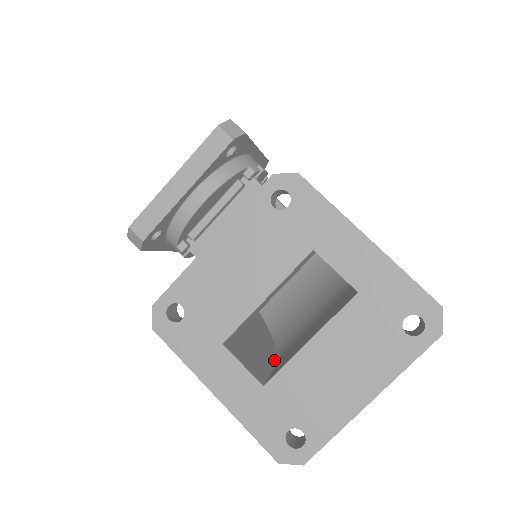
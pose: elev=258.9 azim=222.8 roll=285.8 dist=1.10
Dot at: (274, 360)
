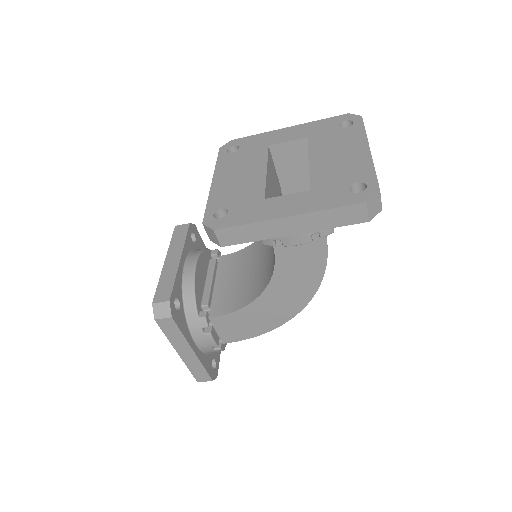
Dot at: (319, 245)
